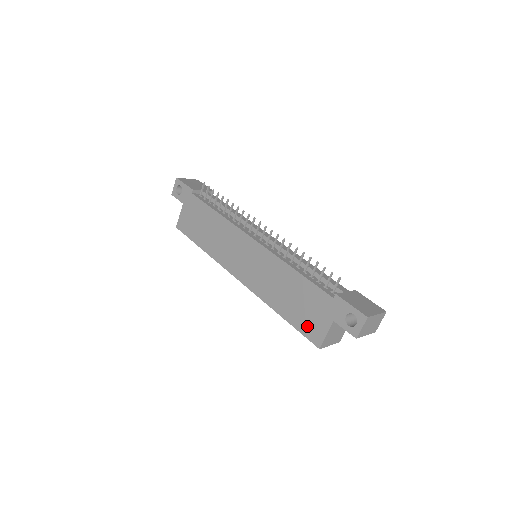
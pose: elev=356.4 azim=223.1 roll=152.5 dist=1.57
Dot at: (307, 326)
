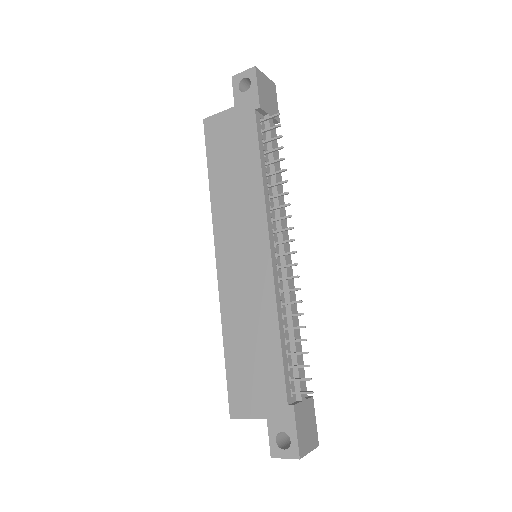
Dot at: (239, 389)
